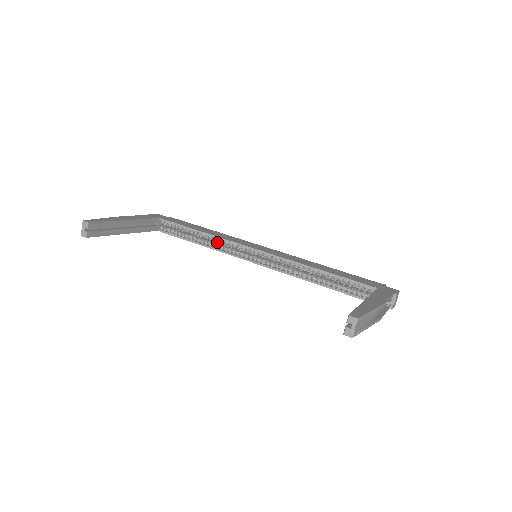
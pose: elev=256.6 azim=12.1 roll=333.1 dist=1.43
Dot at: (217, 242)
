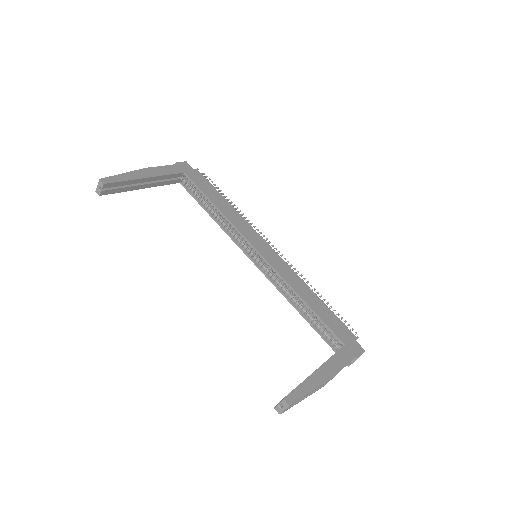
Dot at: occluded
